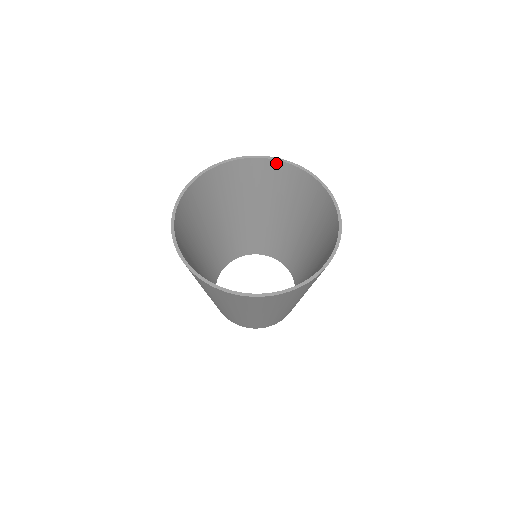
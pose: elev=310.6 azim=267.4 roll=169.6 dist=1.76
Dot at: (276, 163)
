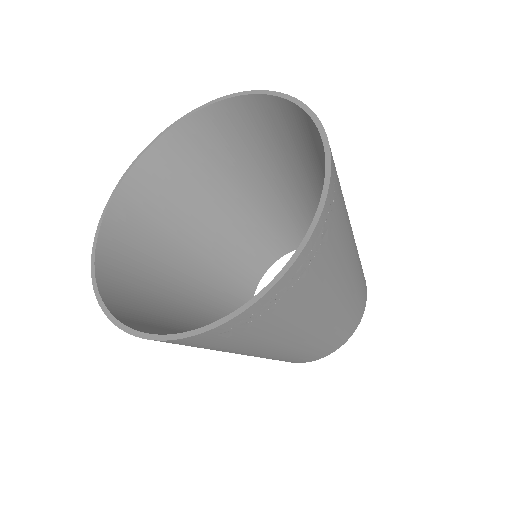
Dot at: (304, 114)
